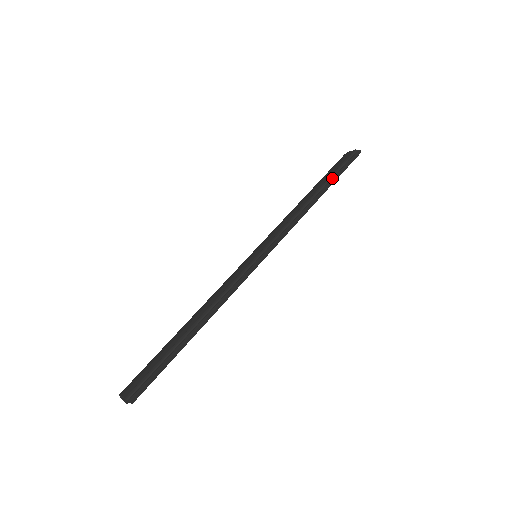
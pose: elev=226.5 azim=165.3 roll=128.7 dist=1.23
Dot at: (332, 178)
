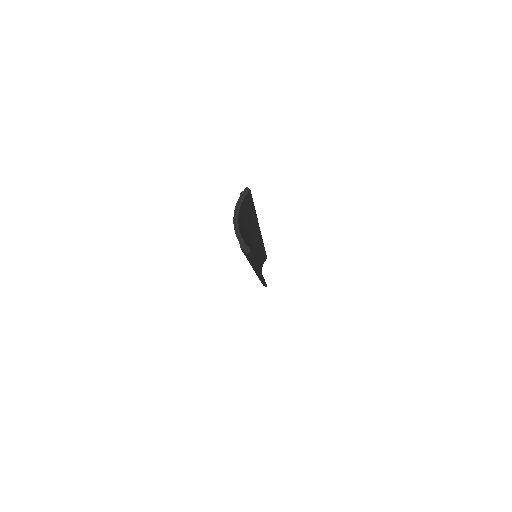
Dot at: occluded
